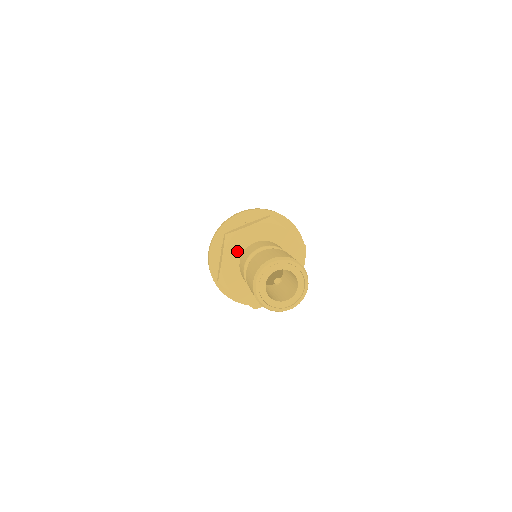
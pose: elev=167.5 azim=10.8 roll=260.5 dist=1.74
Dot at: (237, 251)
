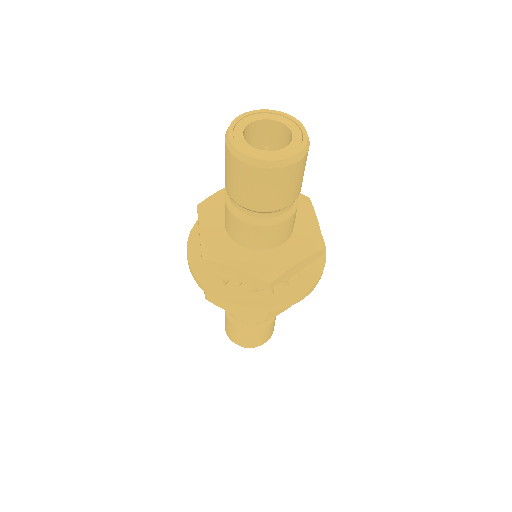
Dot at: (217, 215)
